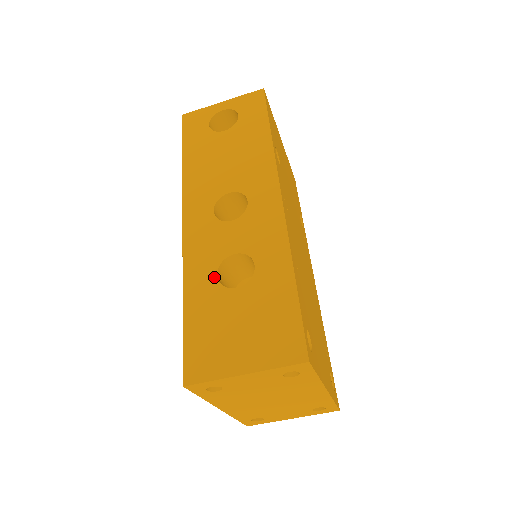
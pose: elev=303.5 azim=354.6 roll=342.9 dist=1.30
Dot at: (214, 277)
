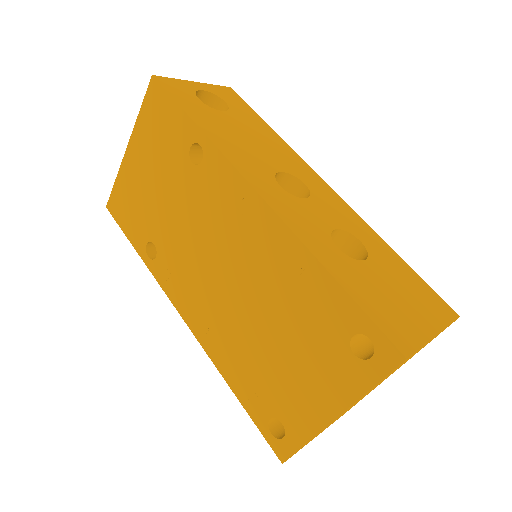
Dot at: (337, 249)
